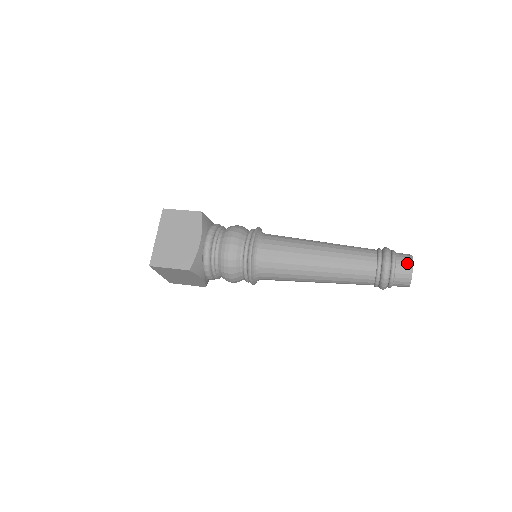
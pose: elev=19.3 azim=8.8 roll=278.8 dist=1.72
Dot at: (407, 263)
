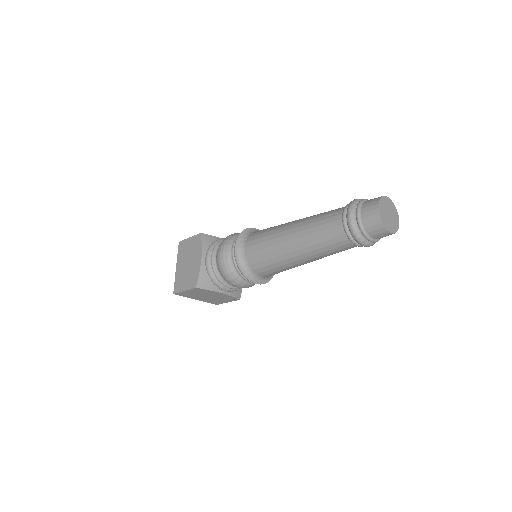
Dot at: (372, 207)
